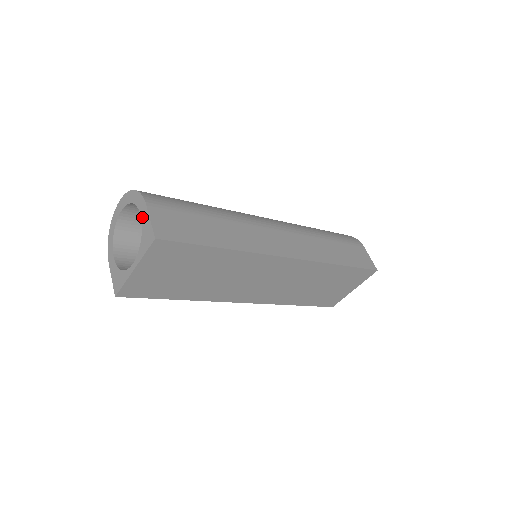
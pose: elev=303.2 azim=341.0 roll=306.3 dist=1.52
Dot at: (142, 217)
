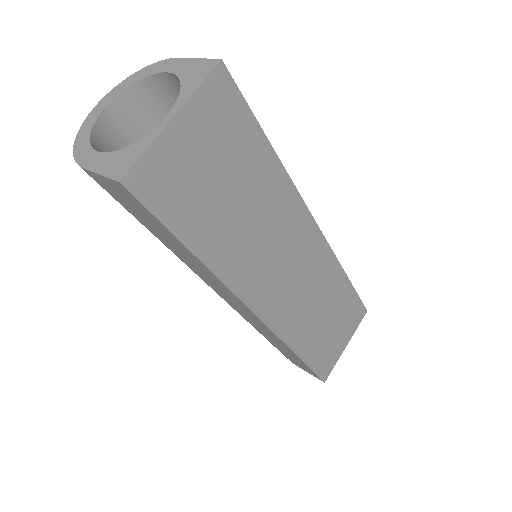
Dot at: (174, 70)
